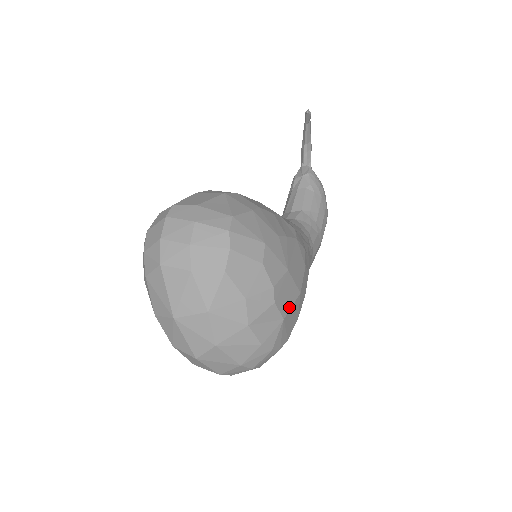
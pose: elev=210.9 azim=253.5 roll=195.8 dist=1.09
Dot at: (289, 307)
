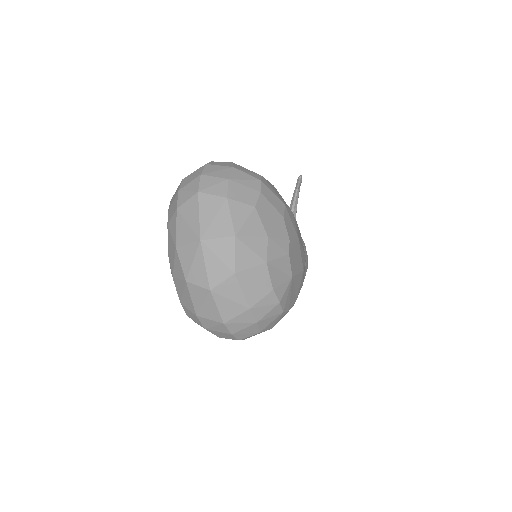
Dot at: (296, 272)
